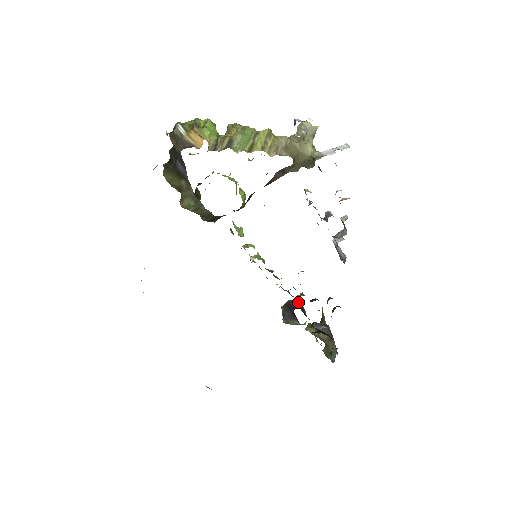
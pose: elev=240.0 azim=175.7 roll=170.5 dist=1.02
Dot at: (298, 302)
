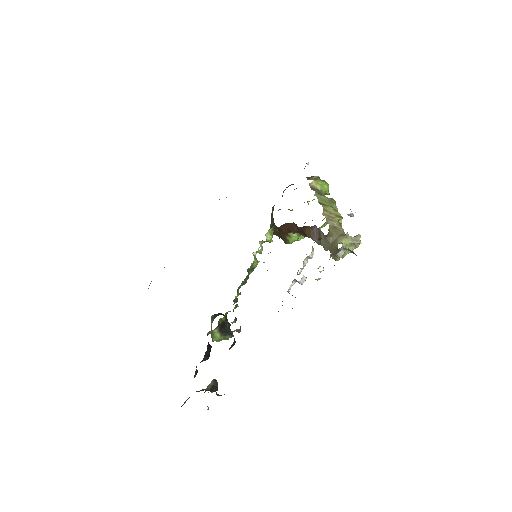
Dot at: occluded
